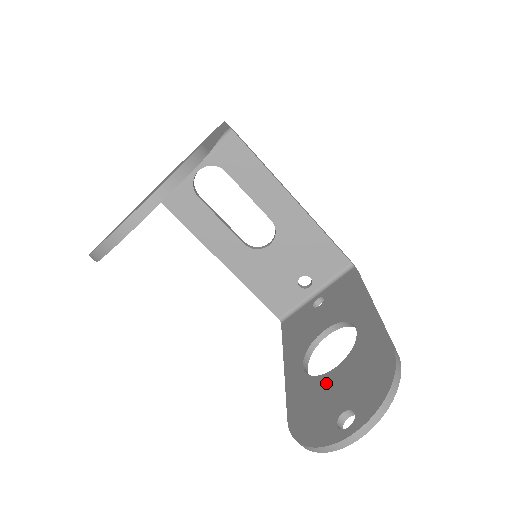
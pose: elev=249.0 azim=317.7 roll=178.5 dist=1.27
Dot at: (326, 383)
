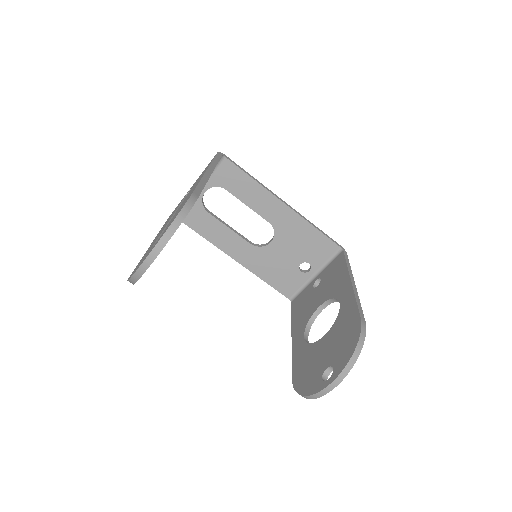
Dot at: (317, 348)
